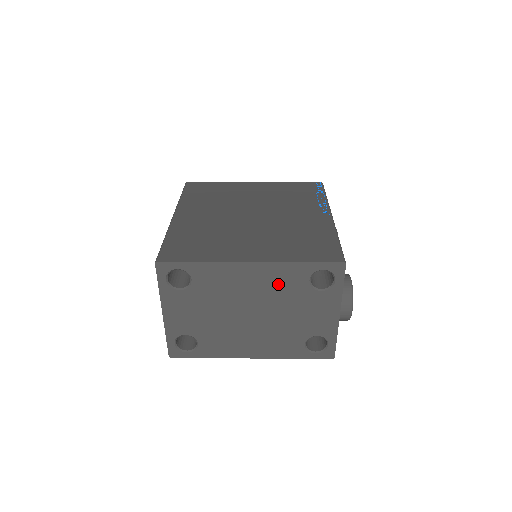
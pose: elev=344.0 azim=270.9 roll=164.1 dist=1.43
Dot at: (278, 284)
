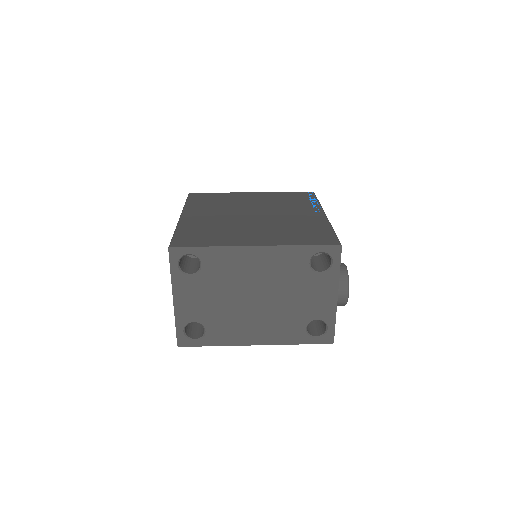
Dot at: (281, 267)
